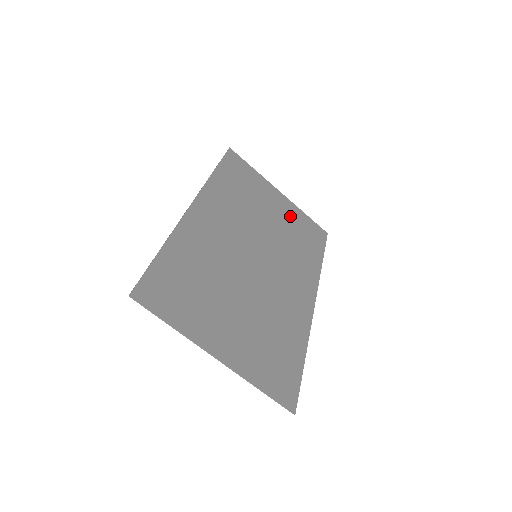
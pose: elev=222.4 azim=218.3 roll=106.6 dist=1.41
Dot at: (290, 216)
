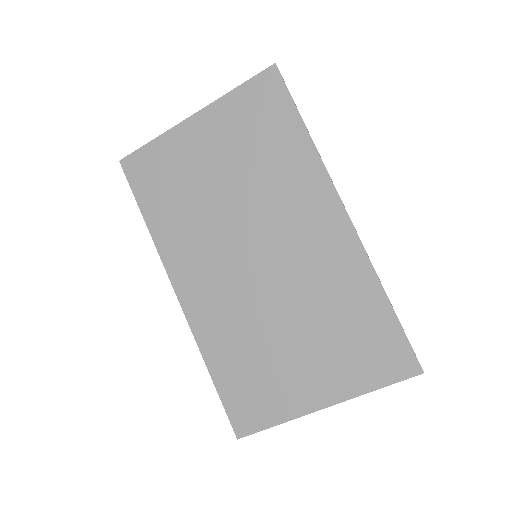
Dot at: (228, 132)
